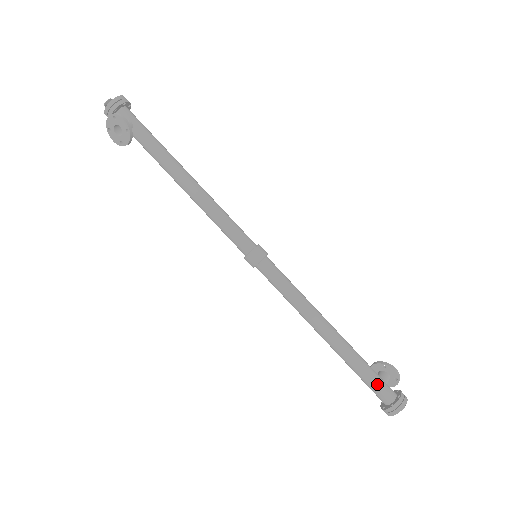
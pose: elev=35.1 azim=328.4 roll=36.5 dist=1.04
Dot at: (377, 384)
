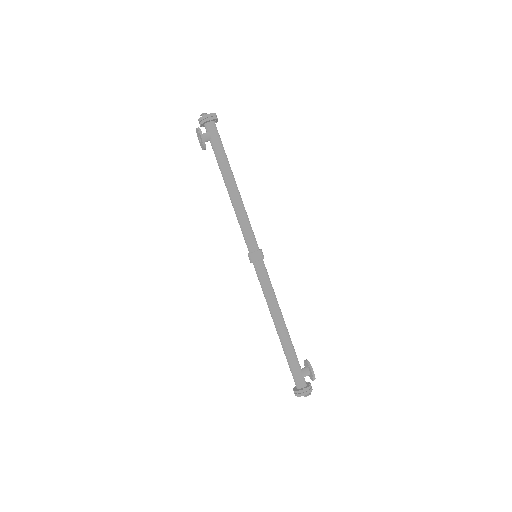
Dot at: (294, 373)
